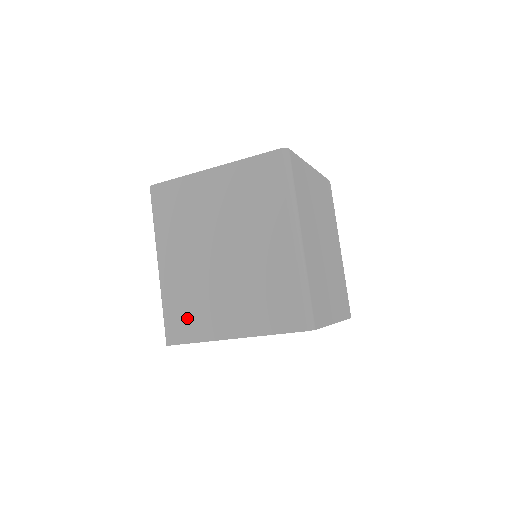
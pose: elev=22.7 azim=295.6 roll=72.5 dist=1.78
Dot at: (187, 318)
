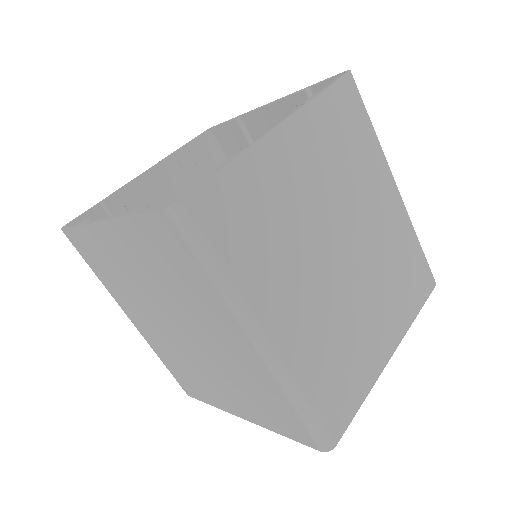
Dot at: (188, 381)
